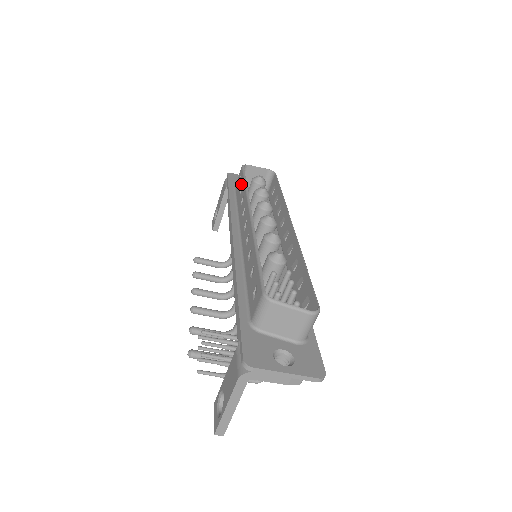
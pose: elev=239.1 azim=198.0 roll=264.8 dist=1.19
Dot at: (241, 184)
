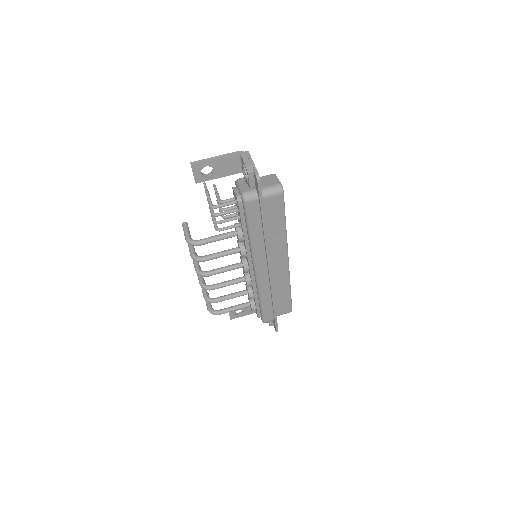
Dot at: occluded
